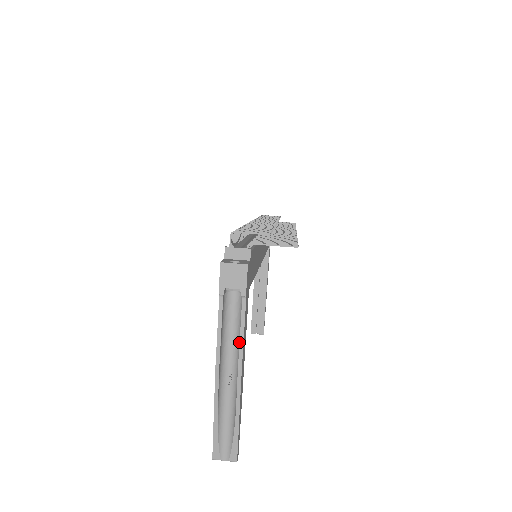
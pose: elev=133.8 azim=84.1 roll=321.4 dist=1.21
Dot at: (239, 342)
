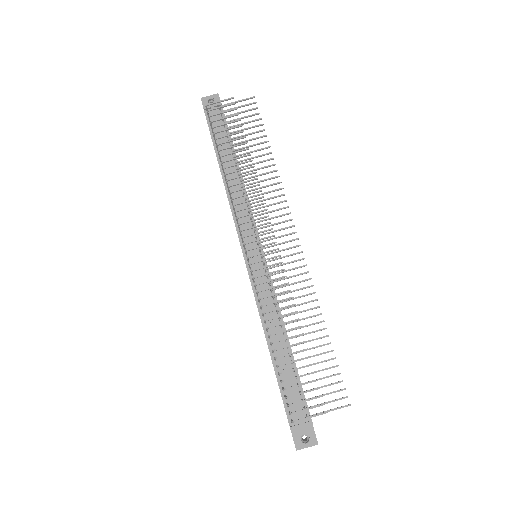
Dot at: occluded
